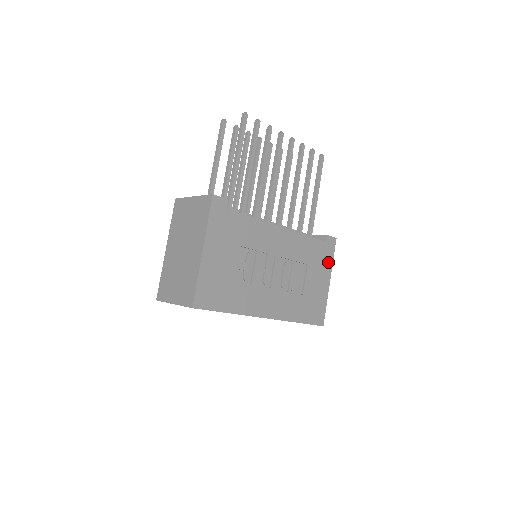
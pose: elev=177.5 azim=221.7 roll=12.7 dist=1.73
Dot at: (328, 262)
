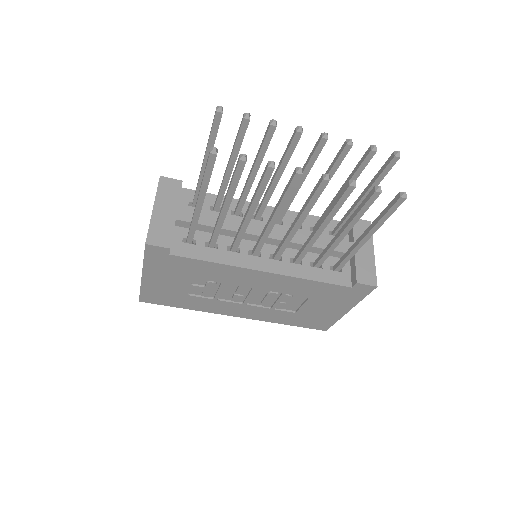
Dot at: (351, 300)
